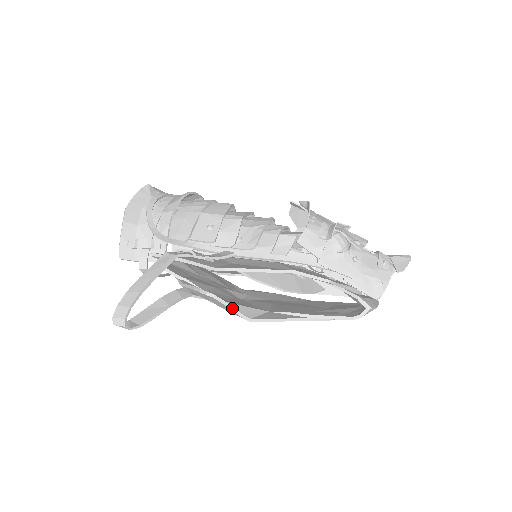
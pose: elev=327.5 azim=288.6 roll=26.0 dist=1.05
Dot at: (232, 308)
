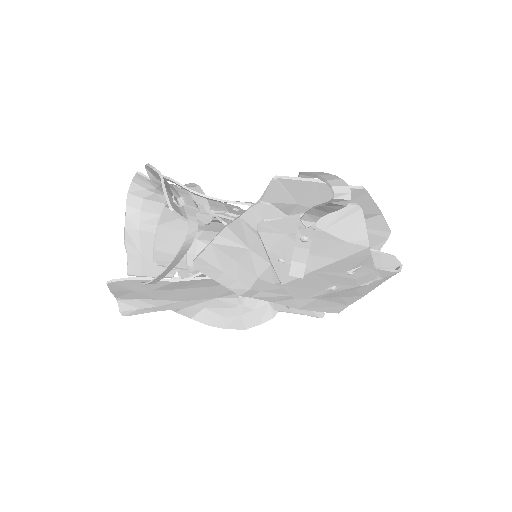
Dot at: occluded
